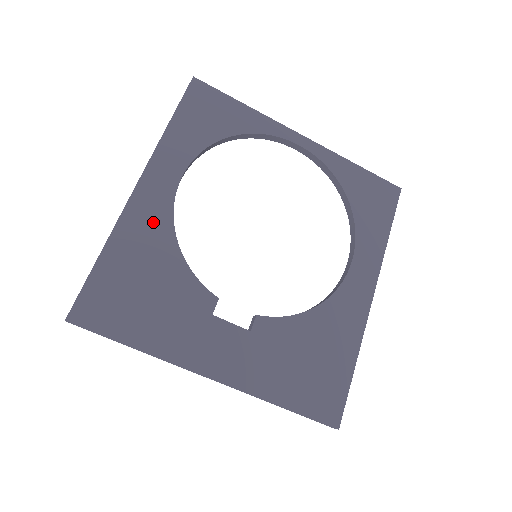
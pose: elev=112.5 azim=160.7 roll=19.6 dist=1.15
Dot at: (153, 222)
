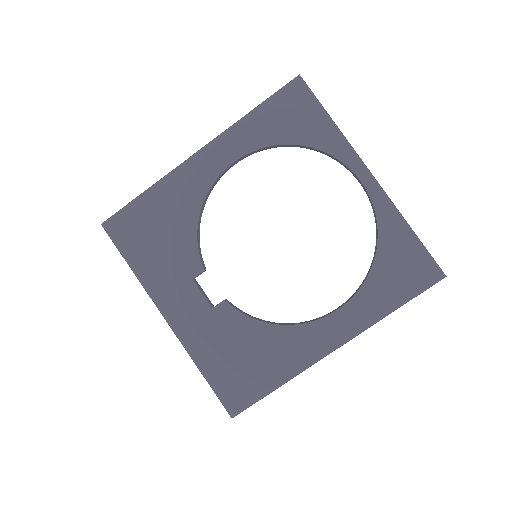
Dot at: (191, 187)
